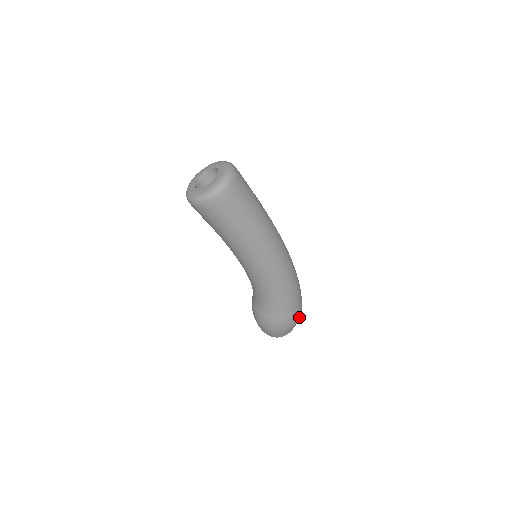
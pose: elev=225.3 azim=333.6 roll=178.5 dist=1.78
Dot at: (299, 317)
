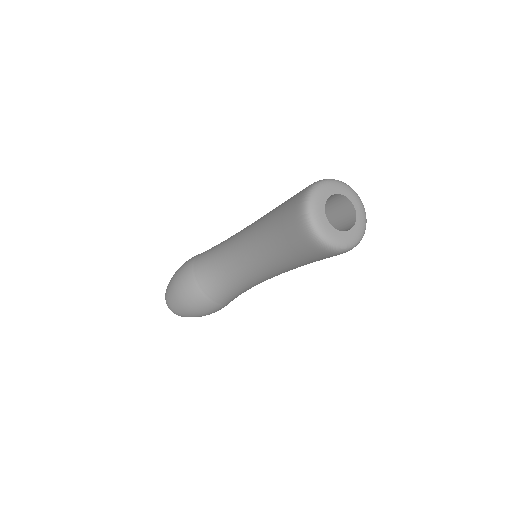
Dot at: occluded
